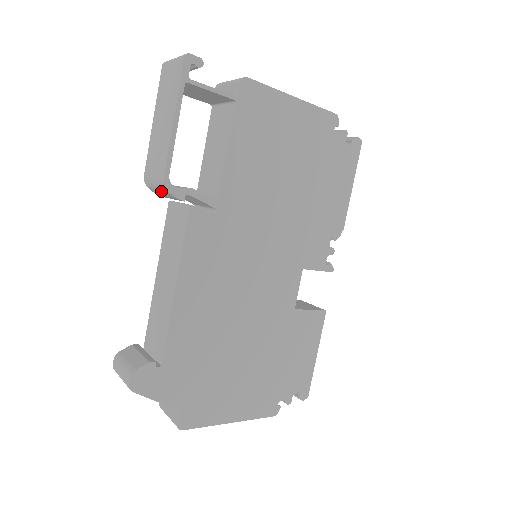
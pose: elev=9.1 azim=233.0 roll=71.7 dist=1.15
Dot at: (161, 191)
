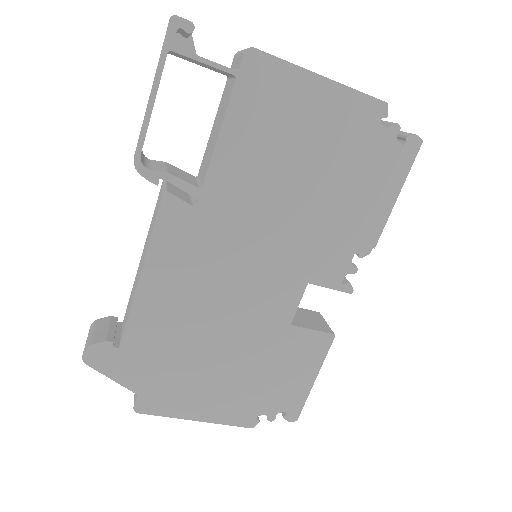
Dot at: occluded
